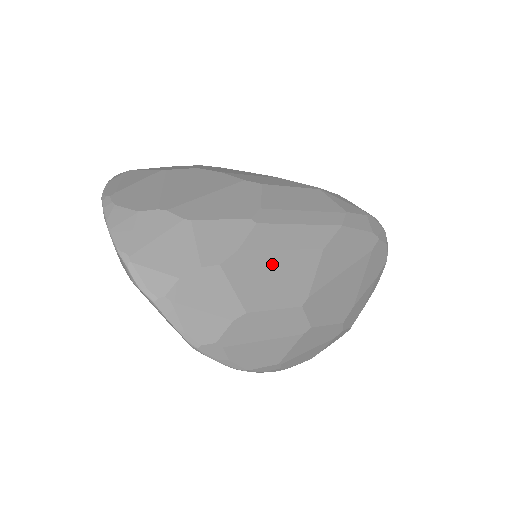
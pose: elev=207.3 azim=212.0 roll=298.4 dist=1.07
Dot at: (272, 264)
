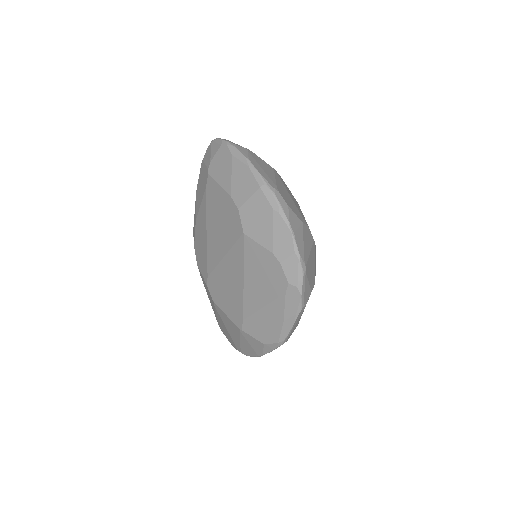
Dot at: occluded
